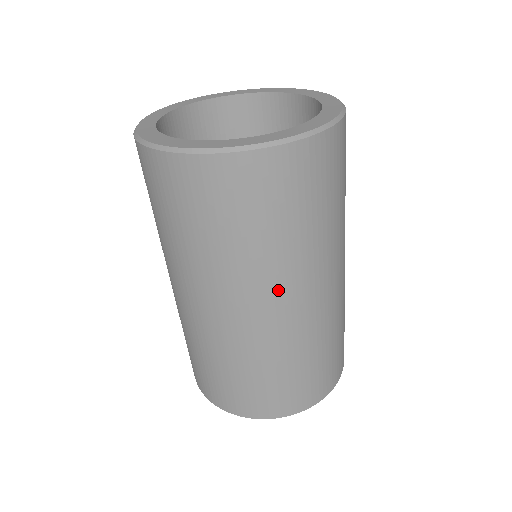
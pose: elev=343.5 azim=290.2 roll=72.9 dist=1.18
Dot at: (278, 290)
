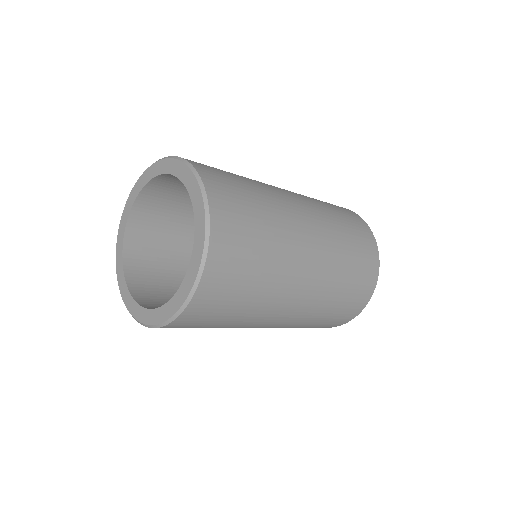
Dot at: occluded
